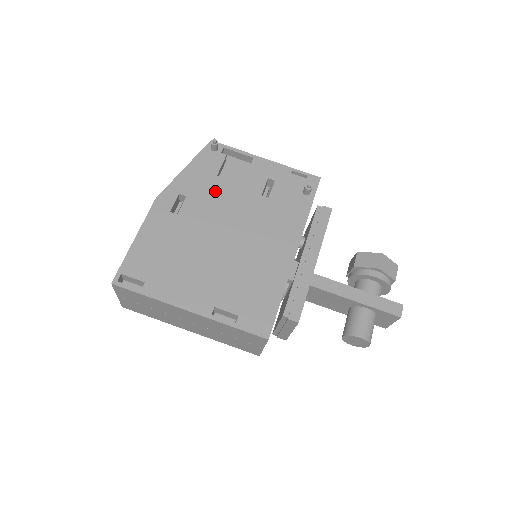
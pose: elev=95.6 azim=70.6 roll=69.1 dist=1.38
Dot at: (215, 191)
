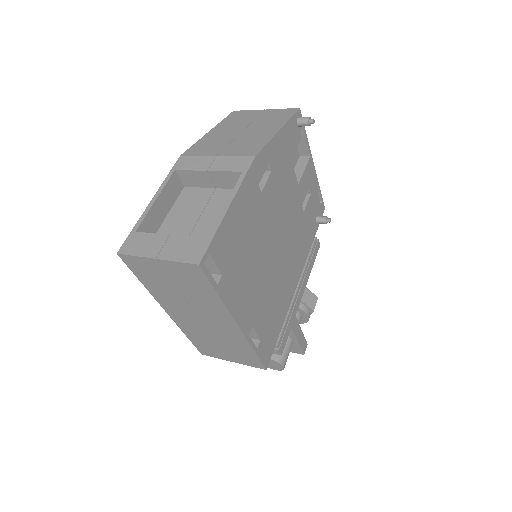
Dot at: (286, 180)
